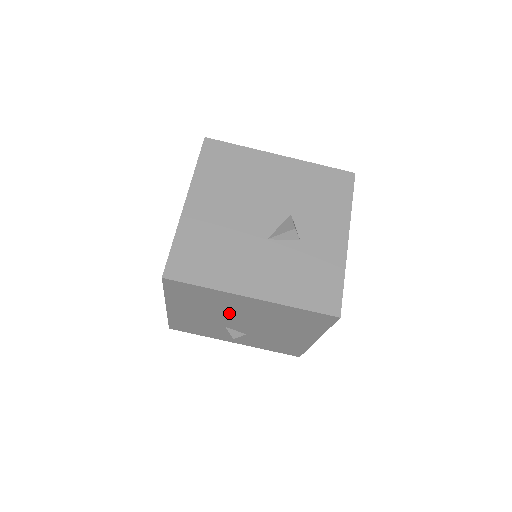
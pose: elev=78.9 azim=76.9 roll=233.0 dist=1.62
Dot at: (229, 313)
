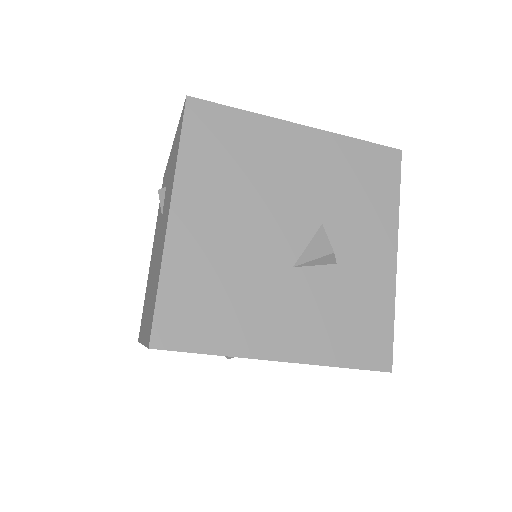
Dot at: occluded
